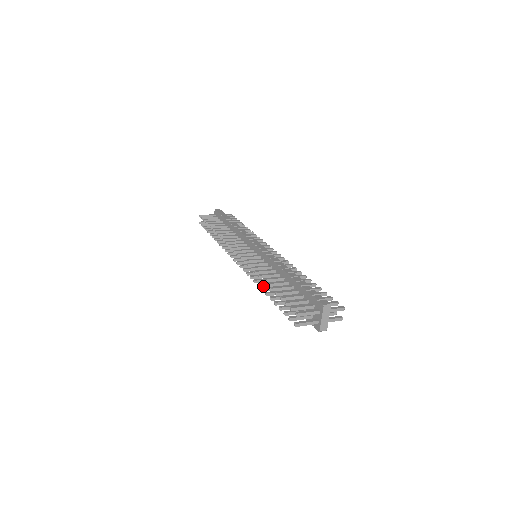
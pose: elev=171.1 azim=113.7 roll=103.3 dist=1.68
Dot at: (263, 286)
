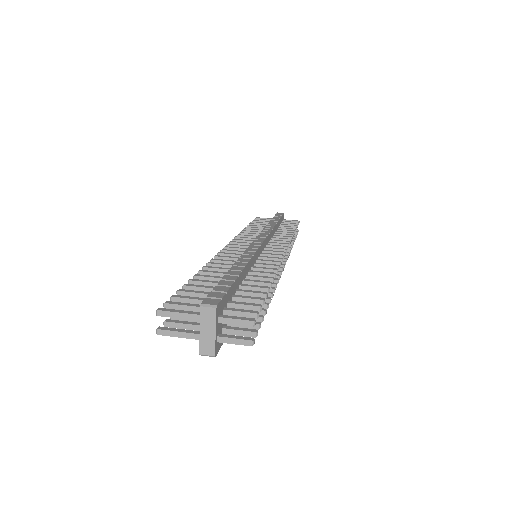
Dot at: occluded
